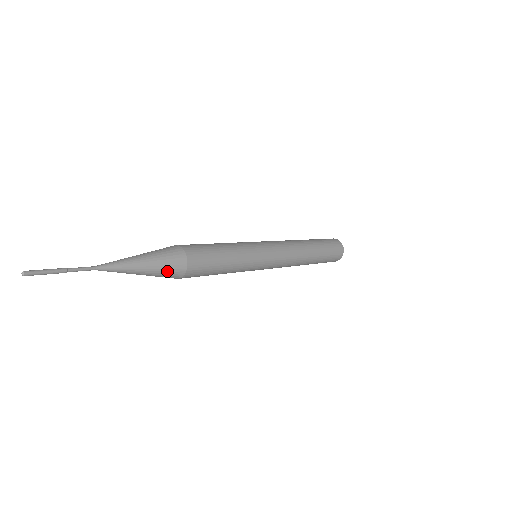
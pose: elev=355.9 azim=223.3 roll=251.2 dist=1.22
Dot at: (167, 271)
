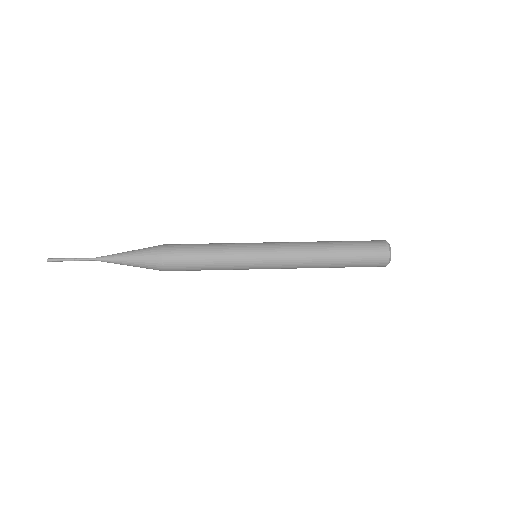
Dot at: (148, 268)
